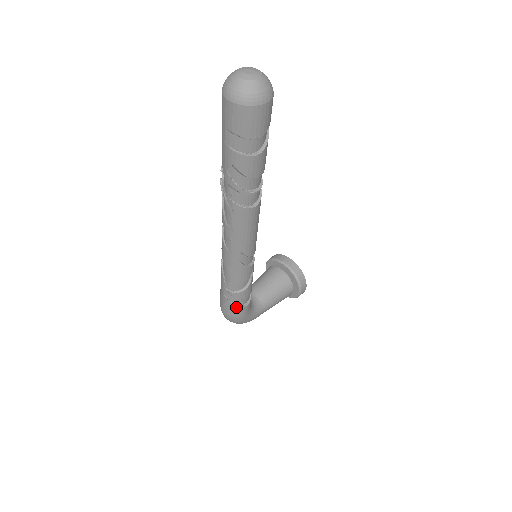
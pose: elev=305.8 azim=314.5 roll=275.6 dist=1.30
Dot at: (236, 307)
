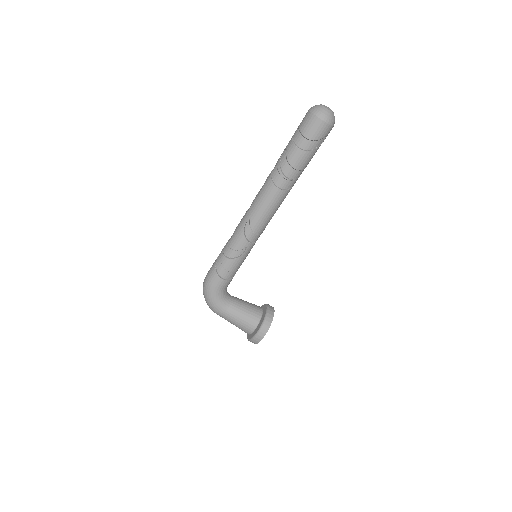
Dot at: (215, 271)
